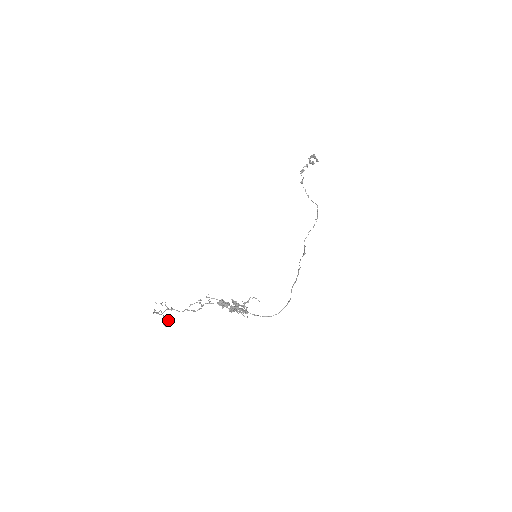
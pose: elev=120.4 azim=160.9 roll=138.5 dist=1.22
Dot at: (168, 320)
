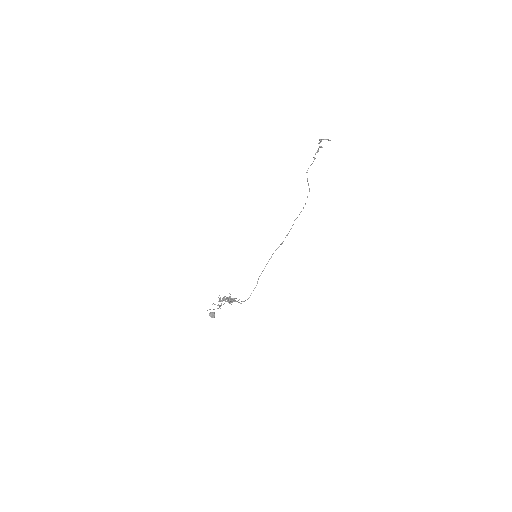
Dot at: (212, 314)
